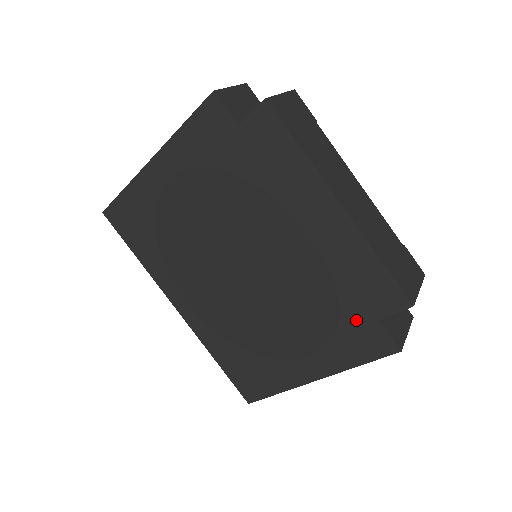
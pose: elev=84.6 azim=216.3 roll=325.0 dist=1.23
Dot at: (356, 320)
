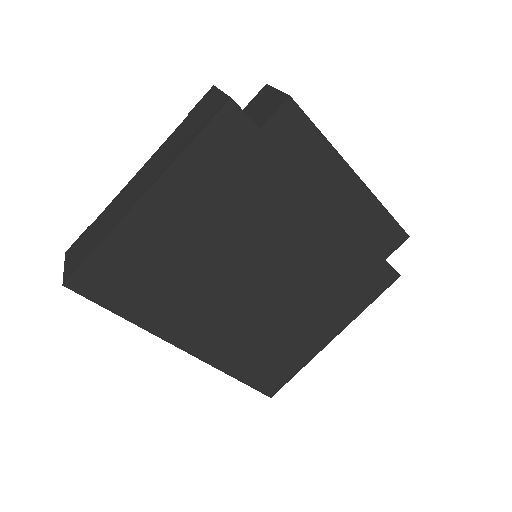
Dot at: (369, 268)
